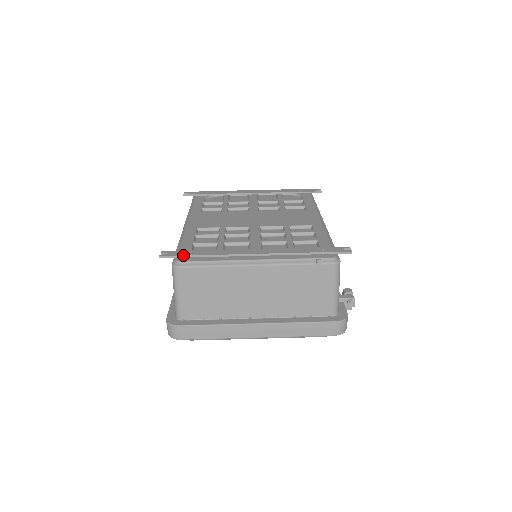
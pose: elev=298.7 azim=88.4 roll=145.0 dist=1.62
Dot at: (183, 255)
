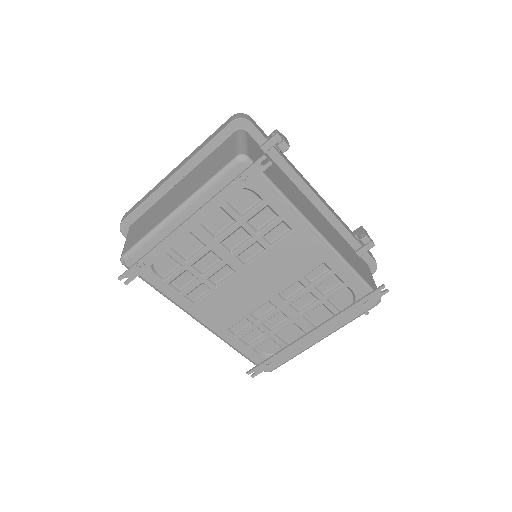
Dot at: (267, 369)
